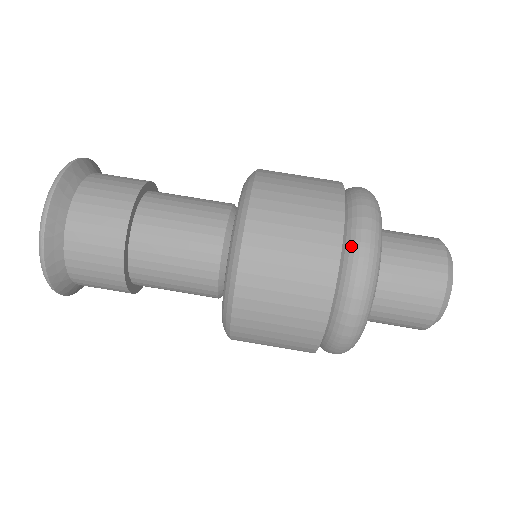
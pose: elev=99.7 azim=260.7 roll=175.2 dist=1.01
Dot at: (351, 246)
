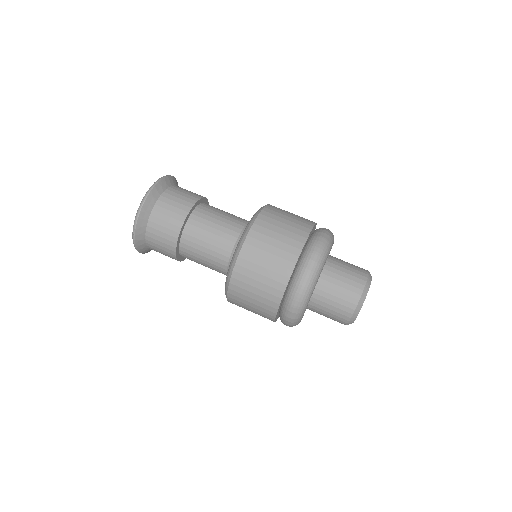
Dot at: (294, 285)
